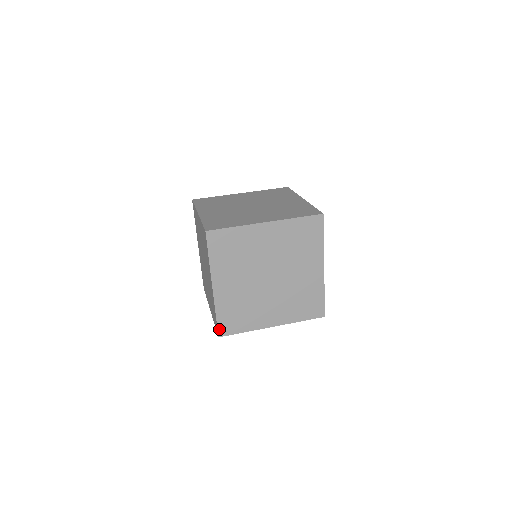
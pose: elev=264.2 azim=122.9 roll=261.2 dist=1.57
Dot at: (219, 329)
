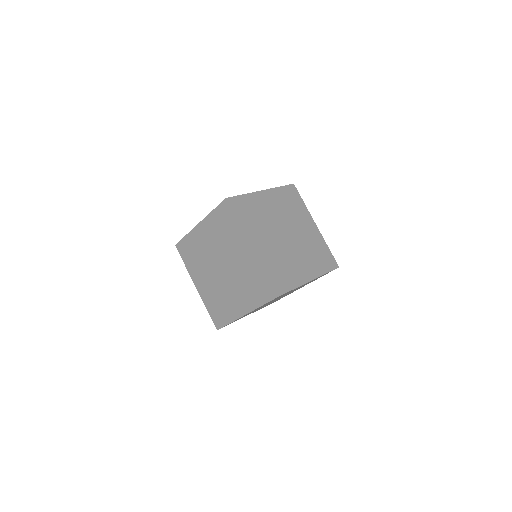
Dot at: occluded
